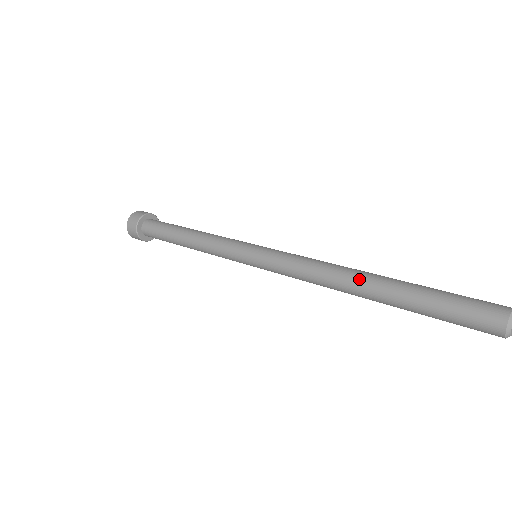
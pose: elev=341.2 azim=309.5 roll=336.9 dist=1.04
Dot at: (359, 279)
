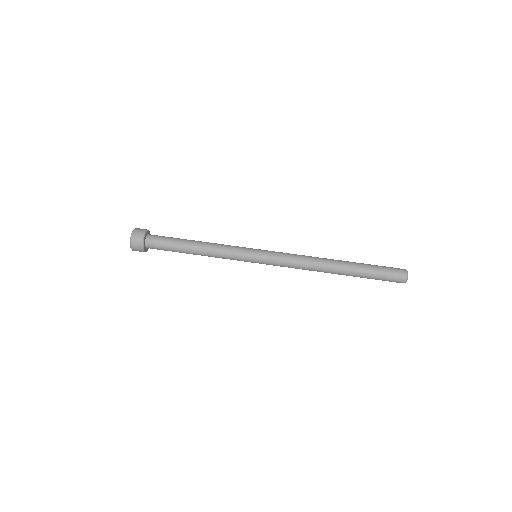
Dot at: (332, 268)
